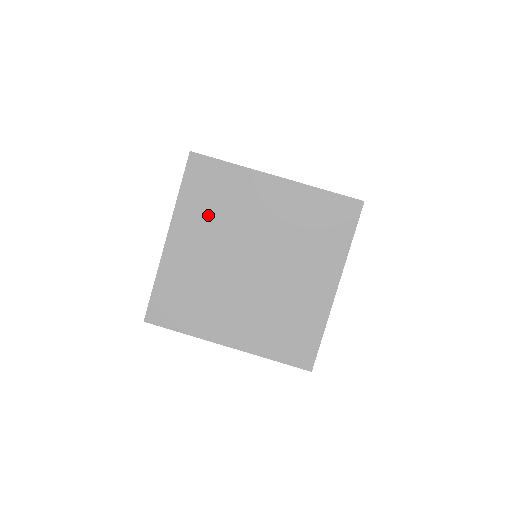
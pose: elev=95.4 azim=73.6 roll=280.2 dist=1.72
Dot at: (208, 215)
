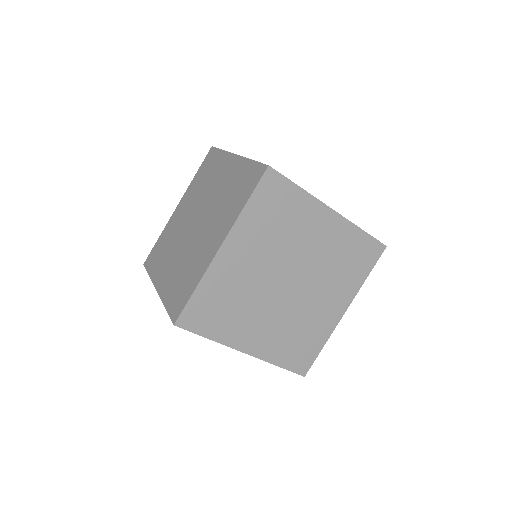
Dot at: occluded
